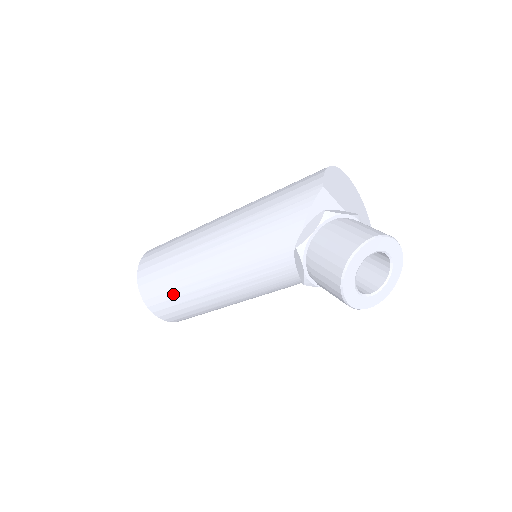
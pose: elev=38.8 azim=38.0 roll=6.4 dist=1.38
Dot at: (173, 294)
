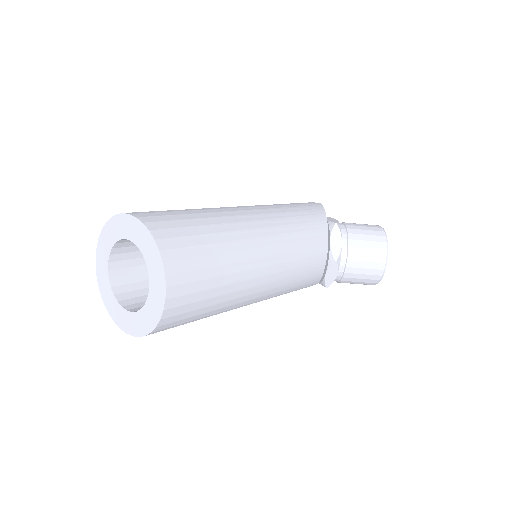
Dot at: (211, 249)
